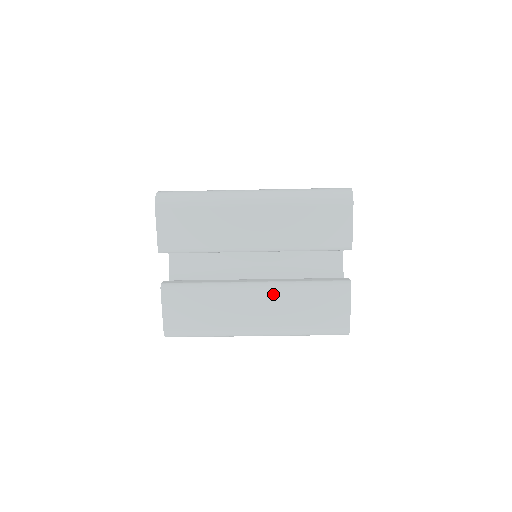
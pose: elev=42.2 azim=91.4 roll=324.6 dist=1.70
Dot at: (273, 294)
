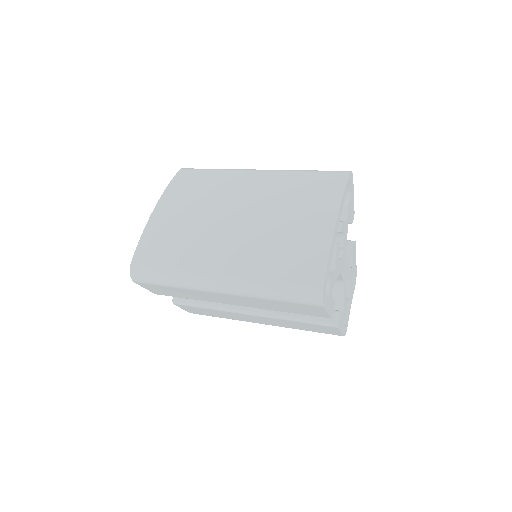
Dot at: (267, 319)
